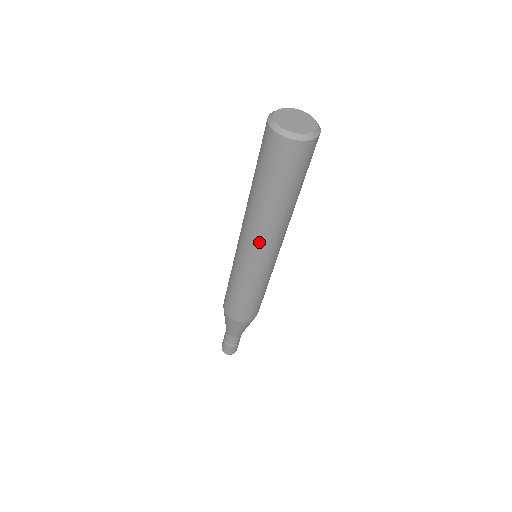
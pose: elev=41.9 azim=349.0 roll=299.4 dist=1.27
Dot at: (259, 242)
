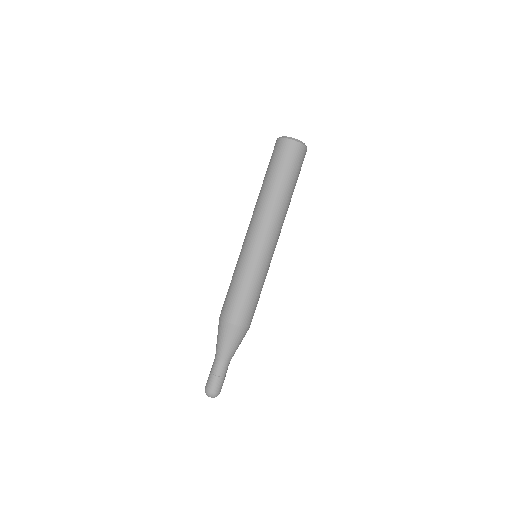
Dot at: (274, 228)
